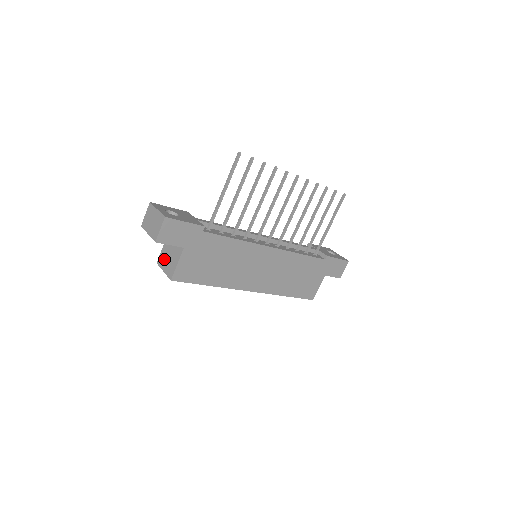
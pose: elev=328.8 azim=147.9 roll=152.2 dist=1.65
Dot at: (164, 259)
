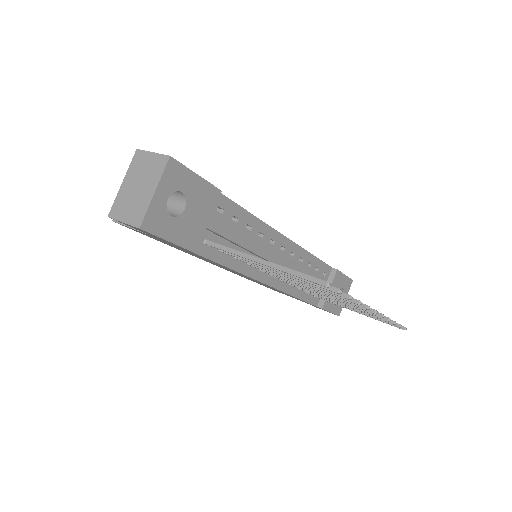
Dot at: occluded
